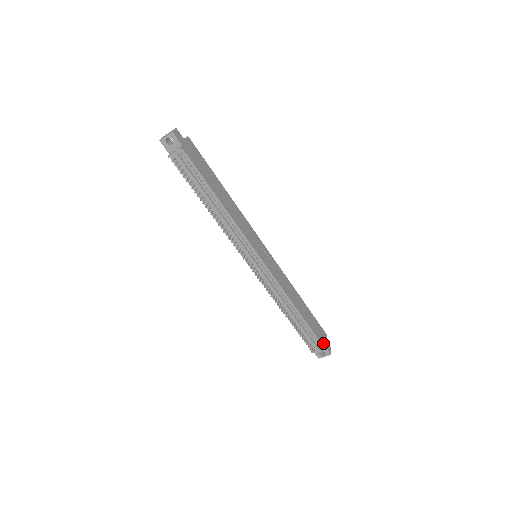
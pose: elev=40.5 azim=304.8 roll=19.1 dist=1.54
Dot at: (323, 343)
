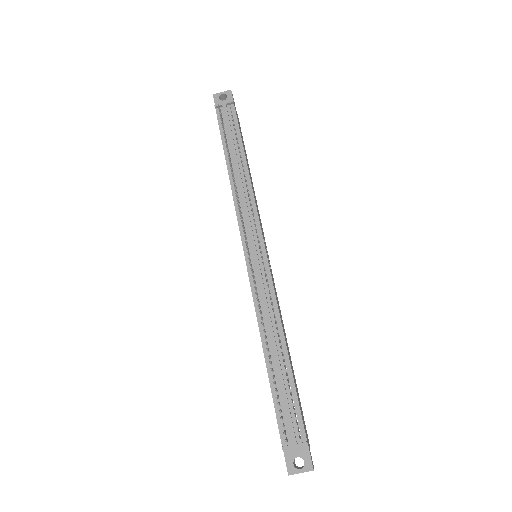
Dot at: (306, 438)
